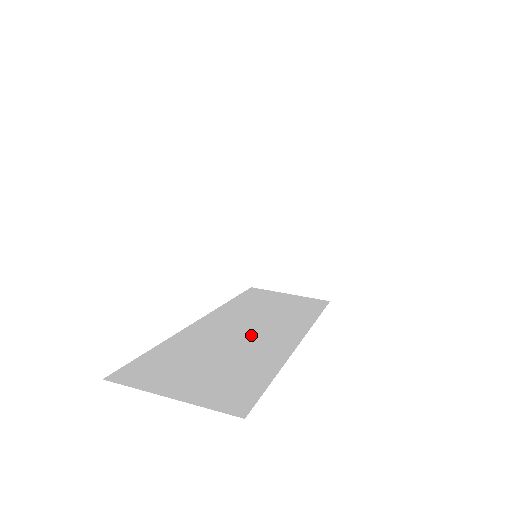
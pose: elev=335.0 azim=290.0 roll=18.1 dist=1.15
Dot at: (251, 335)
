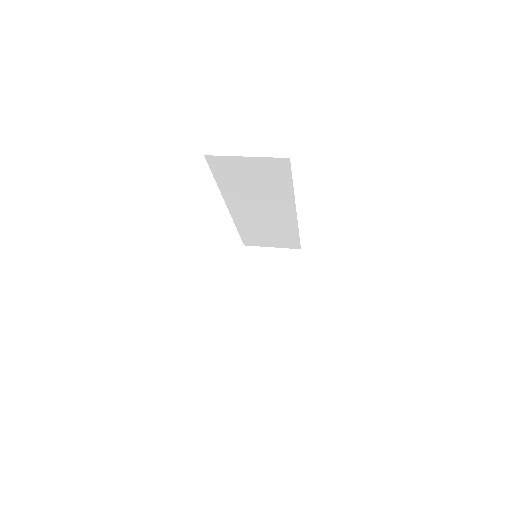
Dot at: occluded
